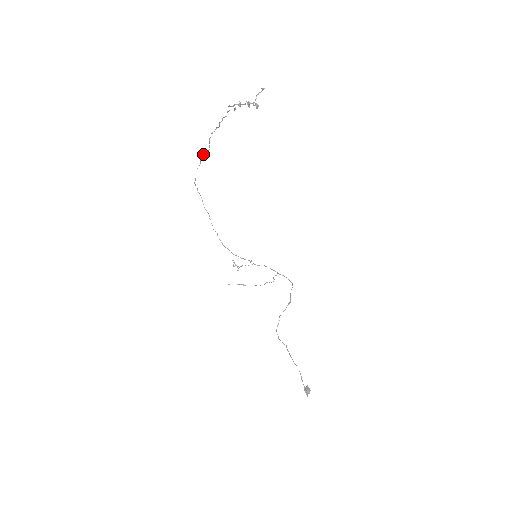
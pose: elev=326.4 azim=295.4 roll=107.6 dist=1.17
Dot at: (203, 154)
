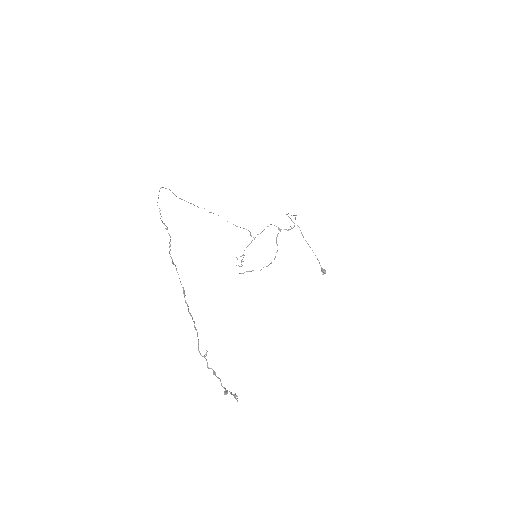
Dot at: (162, 221)
